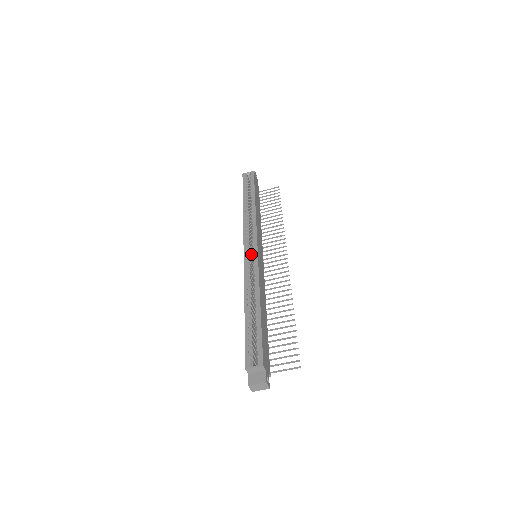
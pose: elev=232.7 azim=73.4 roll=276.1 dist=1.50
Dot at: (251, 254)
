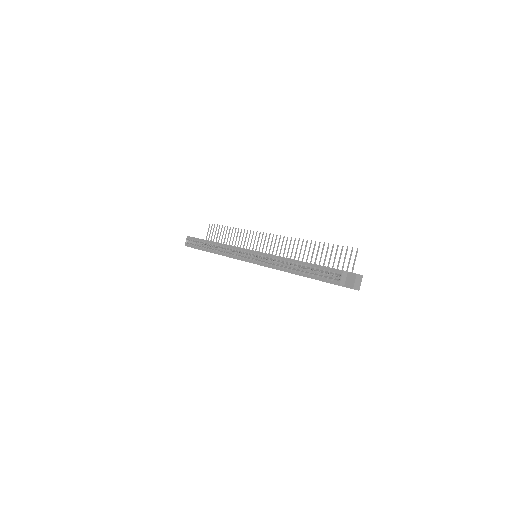
Dot at: occluded
